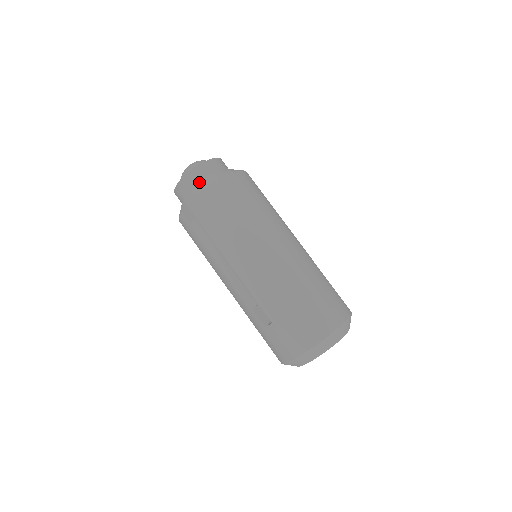
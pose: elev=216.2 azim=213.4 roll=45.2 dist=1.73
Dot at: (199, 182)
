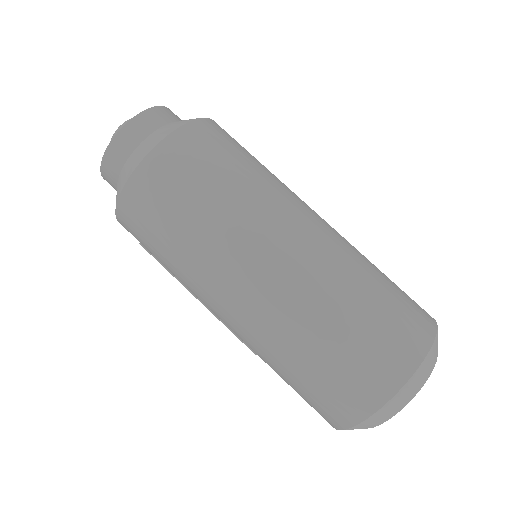
Dot at: (116, 188)
